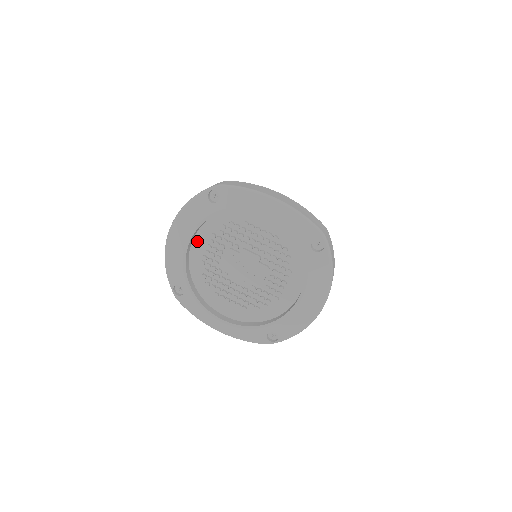
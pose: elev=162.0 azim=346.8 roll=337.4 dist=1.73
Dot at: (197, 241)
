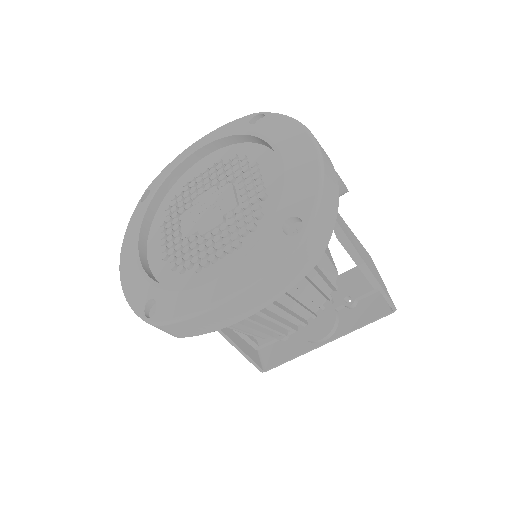
Dot at: (151, 247)
